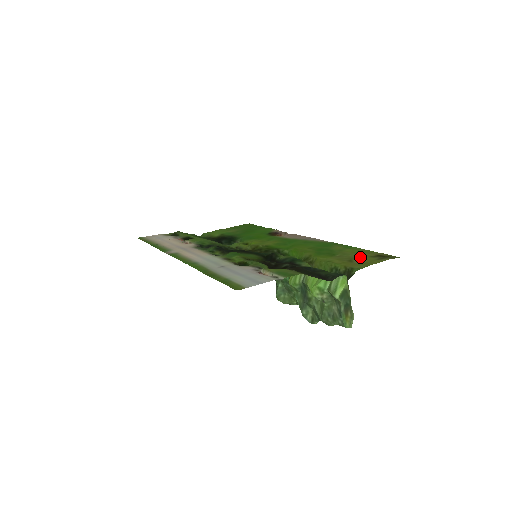
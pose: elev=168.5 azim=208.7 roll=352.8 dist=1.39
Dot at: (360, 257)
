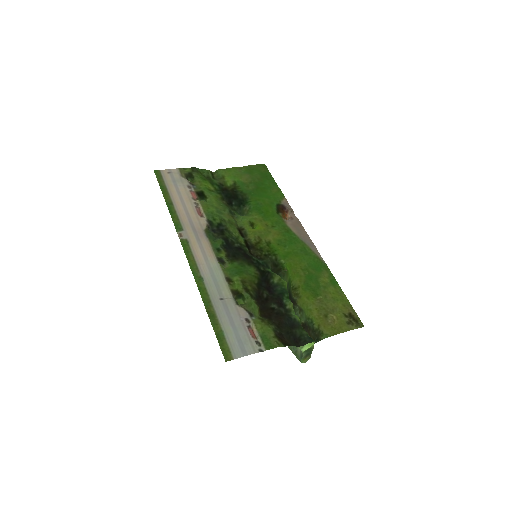
Dot at: (335, 313)
